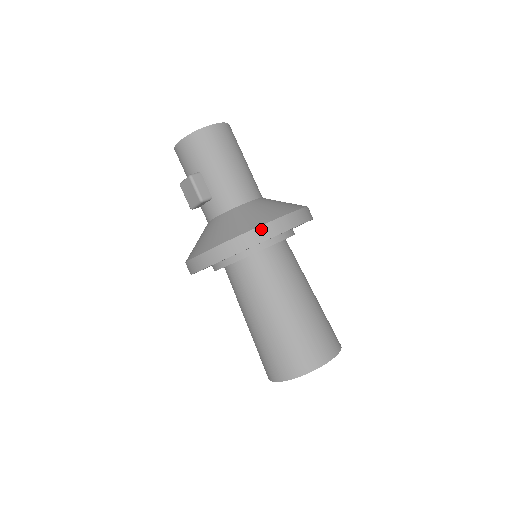
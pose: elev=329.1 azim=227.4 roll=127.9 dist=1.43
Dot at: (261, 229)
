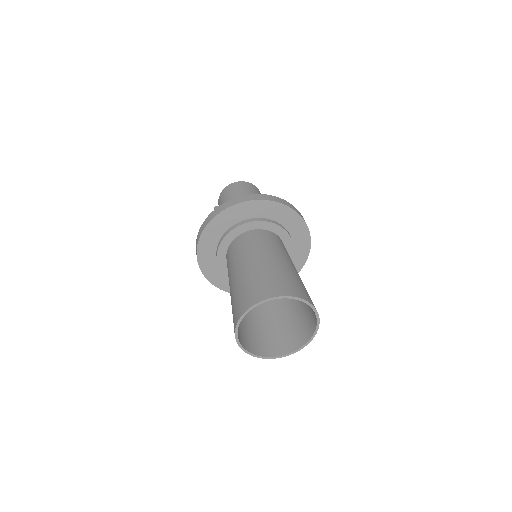
Dot at: (234, 200)
